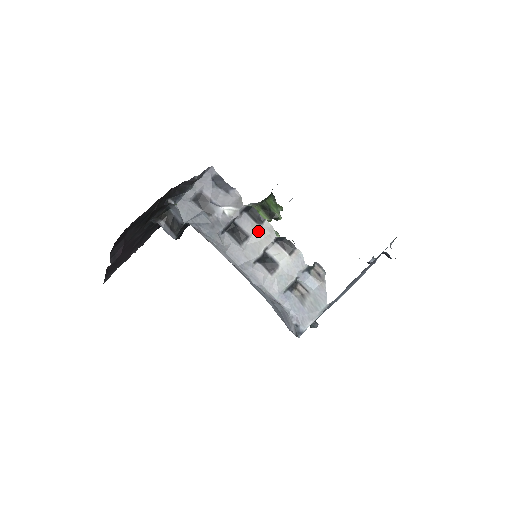
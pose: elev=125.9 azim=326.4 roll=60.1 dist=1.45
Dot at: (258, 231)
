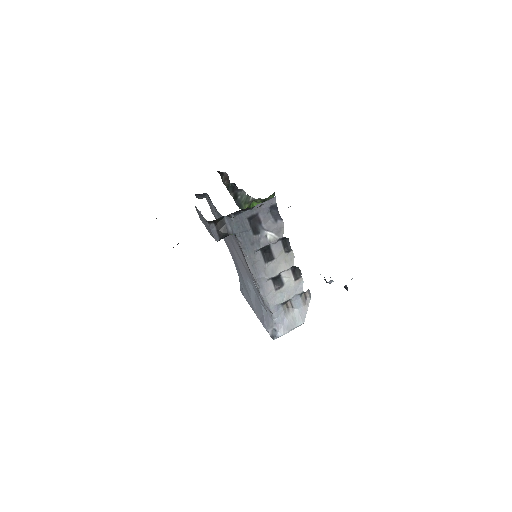
Dot at: (283, 257)
